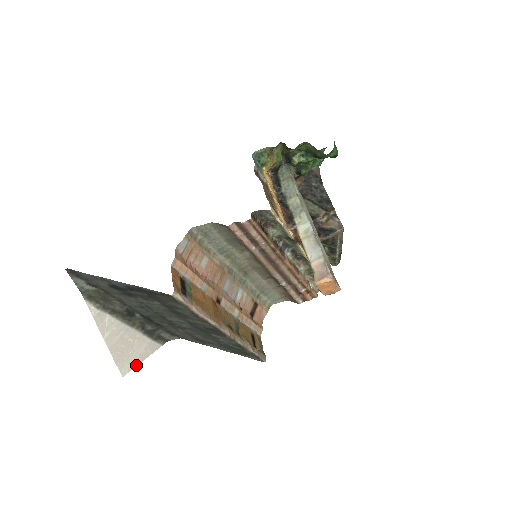
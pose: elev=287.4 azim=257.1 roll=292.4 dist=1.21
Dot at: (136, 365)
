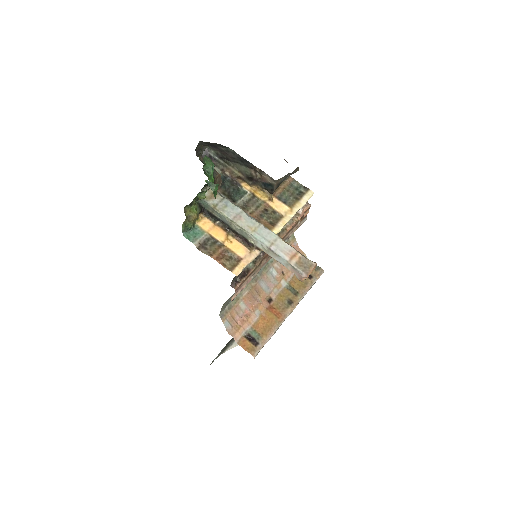
Dot at: occluded
